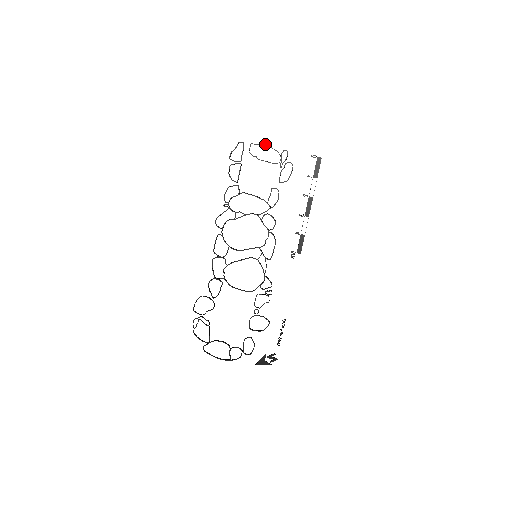
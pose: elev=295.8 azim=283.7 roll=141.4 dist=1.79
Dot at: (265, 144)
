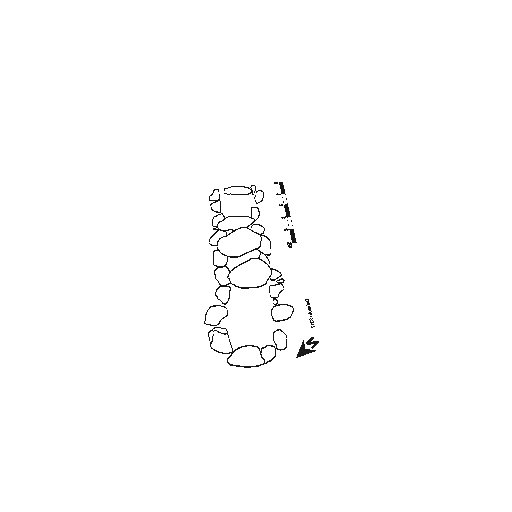
Dot at: (235, 186)
